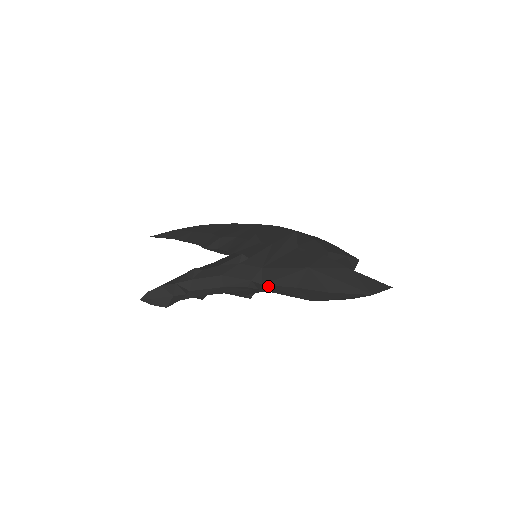
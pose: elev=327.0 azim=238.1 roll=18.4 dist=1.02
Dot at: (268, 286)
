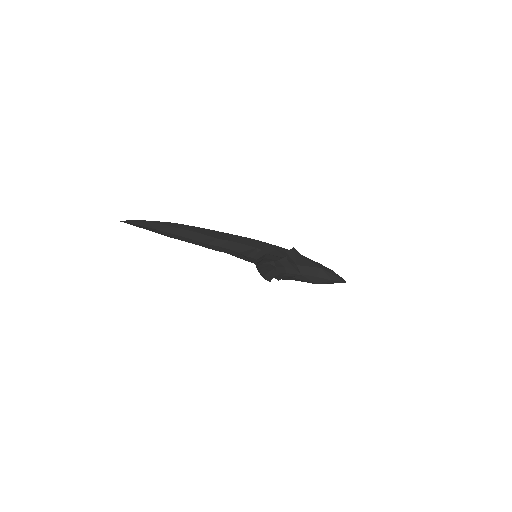
Dot at: occluded
